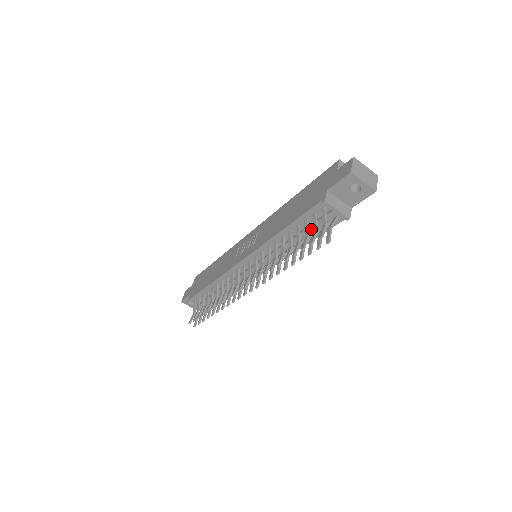
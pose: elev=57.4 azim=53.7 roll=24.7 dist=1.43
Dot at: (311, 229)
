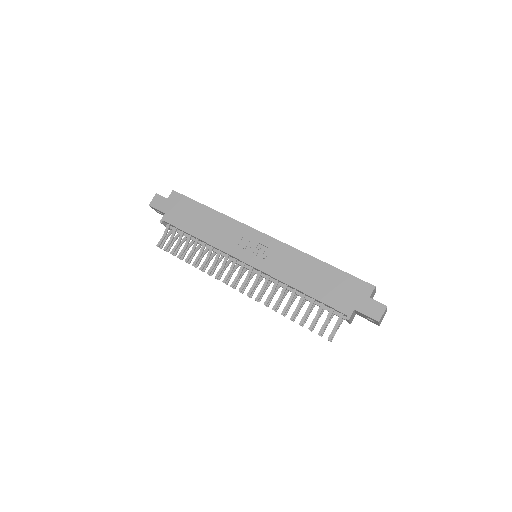
Dot at: occluded
